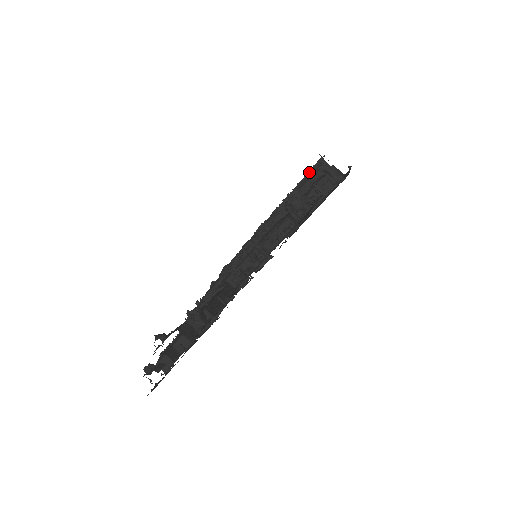
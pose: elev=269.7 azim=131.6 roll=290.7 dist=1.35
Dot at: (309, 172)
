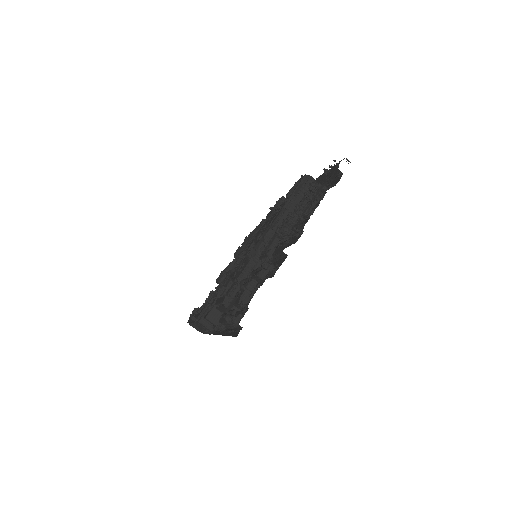
Dot at: (300, 183)
